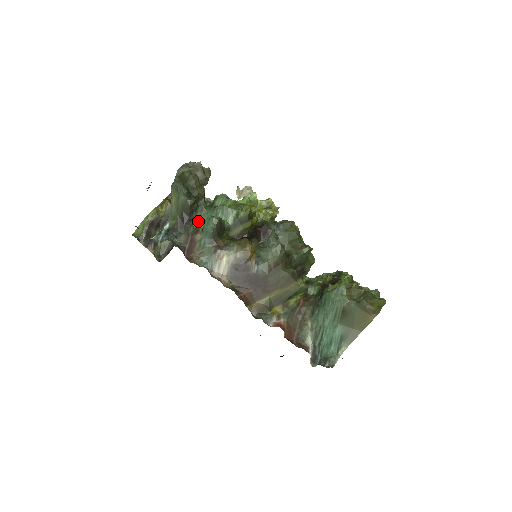
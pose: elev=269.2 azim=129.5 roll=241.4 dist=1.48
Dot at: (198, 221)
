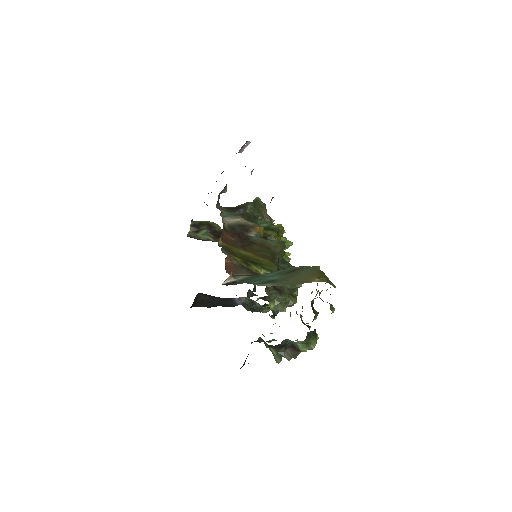
Dot at: occluded
